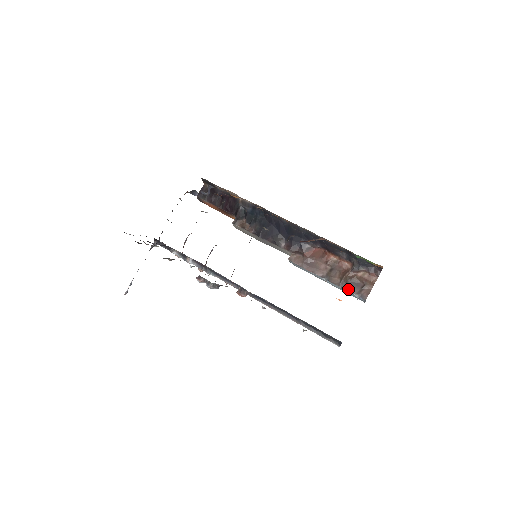
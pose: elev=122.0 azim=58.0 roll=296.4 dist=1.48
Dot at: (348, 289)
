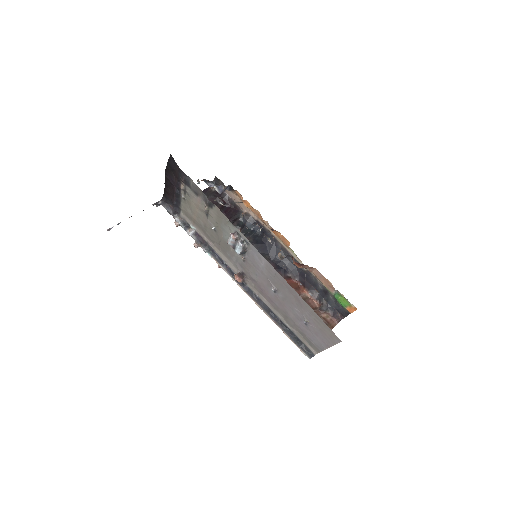
Dot at: occluded
